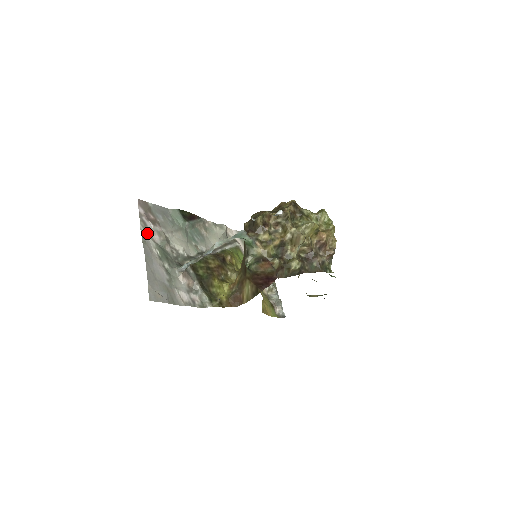
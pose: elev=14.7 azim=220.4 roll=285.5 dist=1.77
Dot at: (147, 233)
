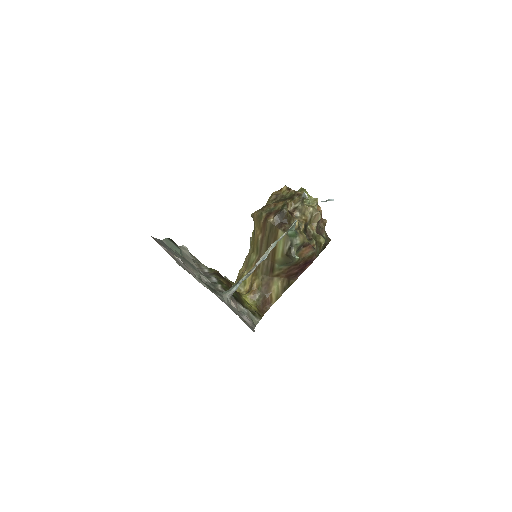
Dot at: (185, 269)
